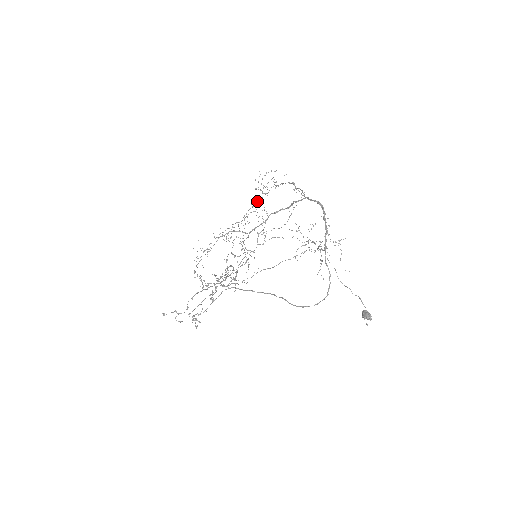
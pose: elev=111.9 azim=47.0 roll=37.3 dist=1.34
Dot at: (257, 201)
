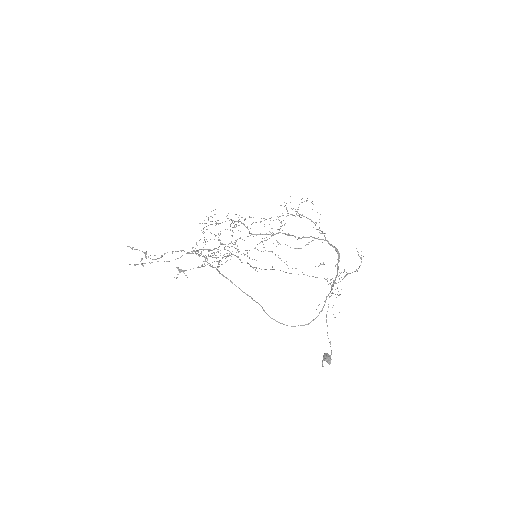
Dot at: (283, 215)
